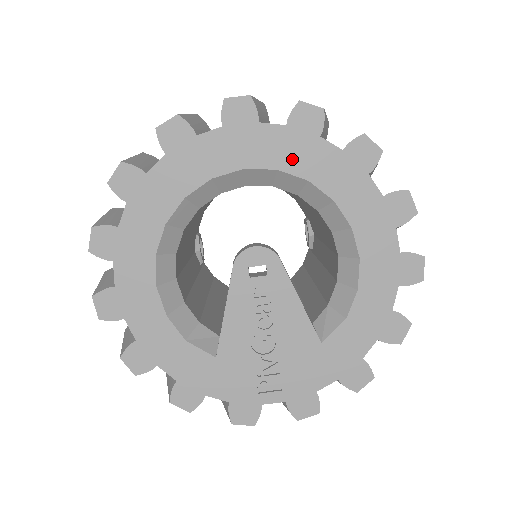
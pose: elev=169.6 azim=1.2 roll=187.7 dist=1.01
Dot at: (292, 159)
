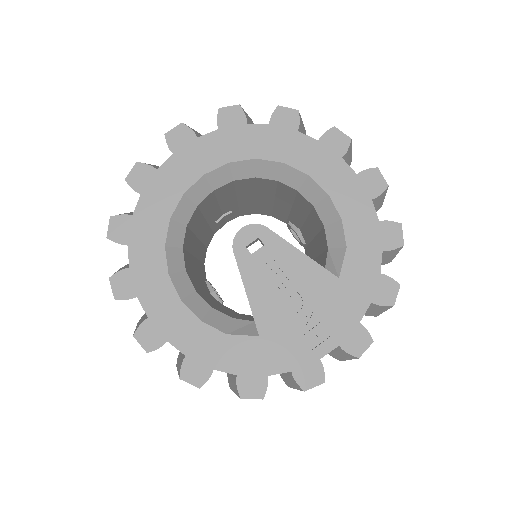
Dot at: (235, 150)
